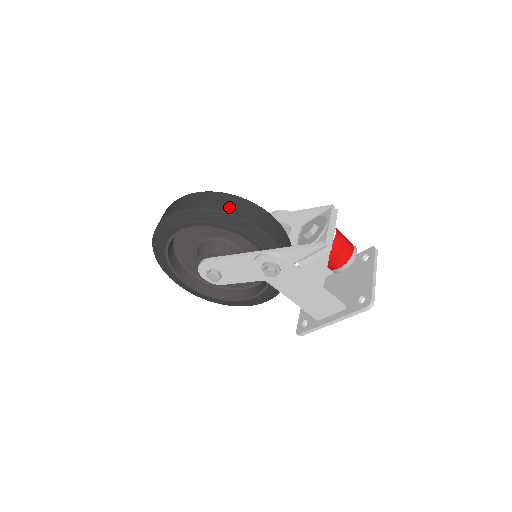
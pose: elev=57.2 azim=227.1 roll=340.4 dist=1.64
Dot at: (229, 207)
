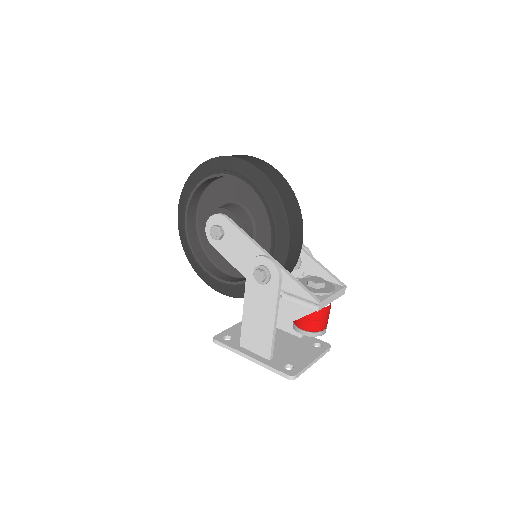
Dot at: (288, 204)
